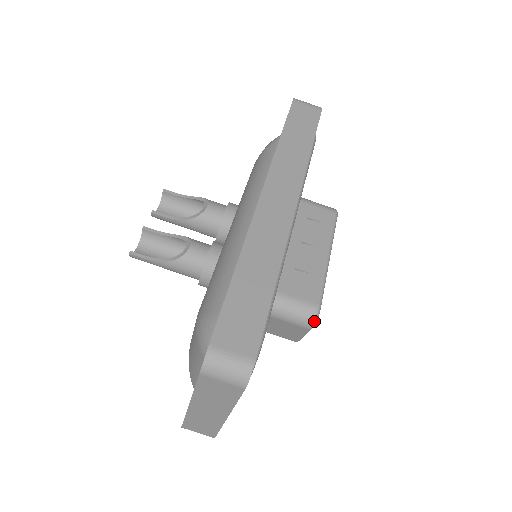
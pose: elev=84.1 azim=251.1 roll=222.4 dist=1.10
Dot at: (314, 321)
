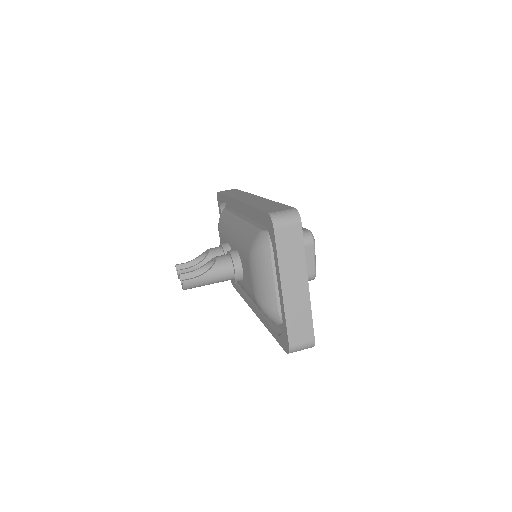
Dot at: (312, 236)
